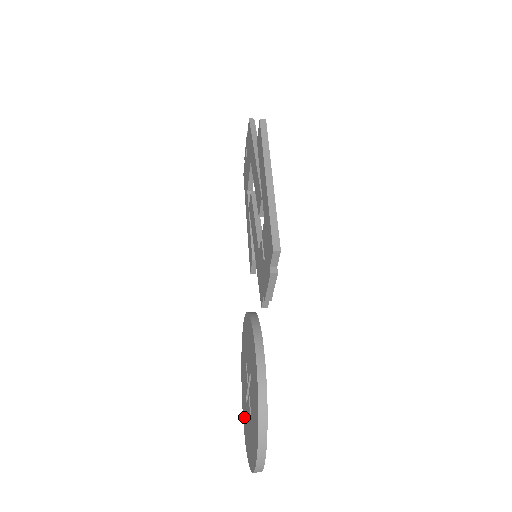
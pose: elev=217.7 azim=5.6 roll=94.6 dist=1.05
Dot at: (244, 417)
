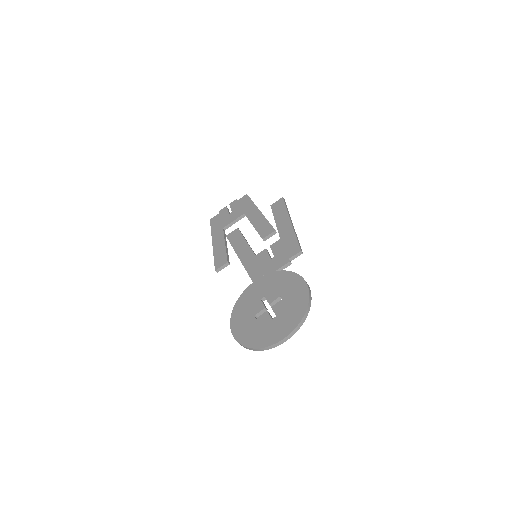
Dot at: (240, 330)
